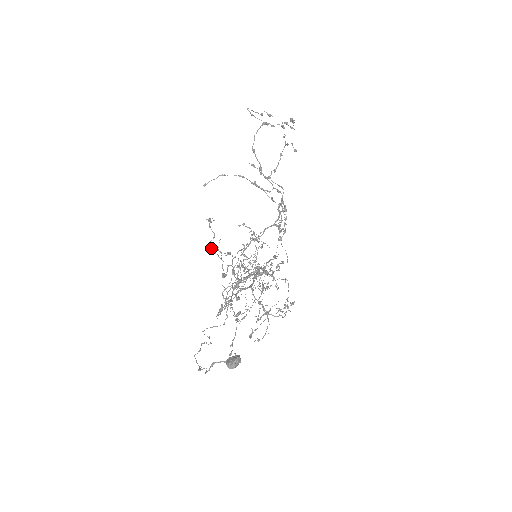
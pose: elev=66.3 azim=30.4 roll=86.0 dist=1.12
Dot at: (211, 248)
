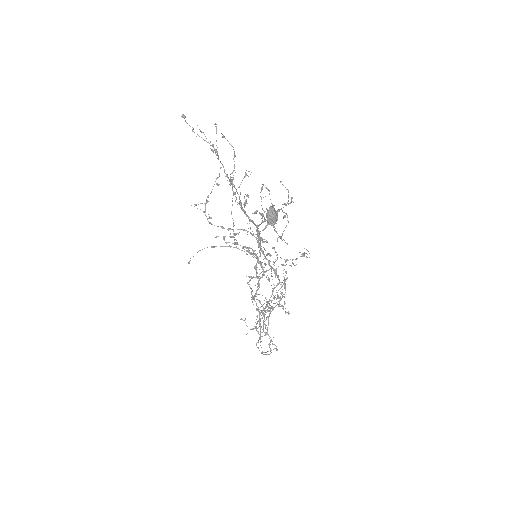
Dot at: occluded
